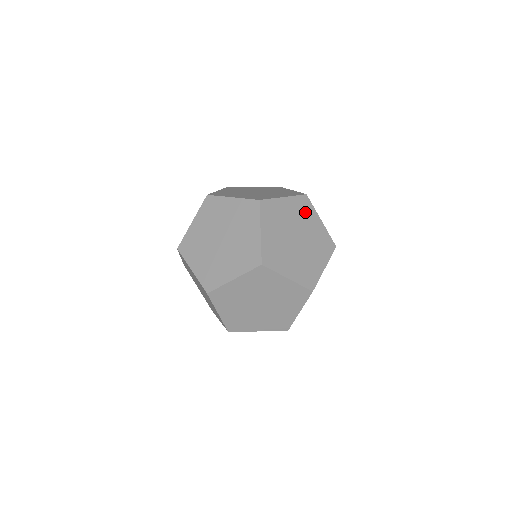
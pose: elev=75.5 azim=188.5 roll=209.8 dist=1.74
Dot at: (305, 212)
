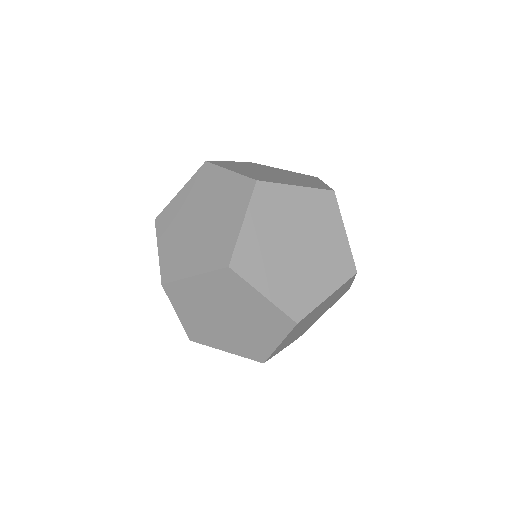
Dot at: occluded
